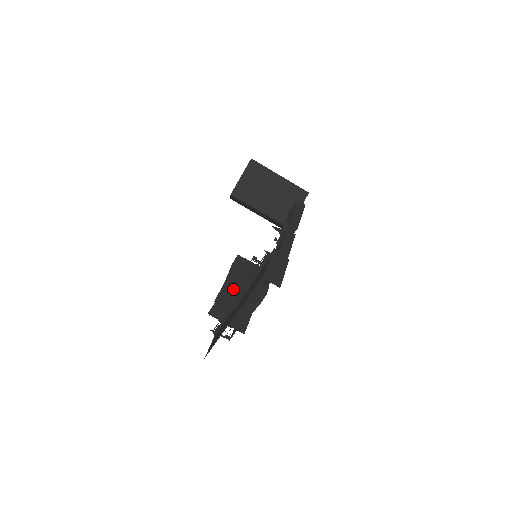
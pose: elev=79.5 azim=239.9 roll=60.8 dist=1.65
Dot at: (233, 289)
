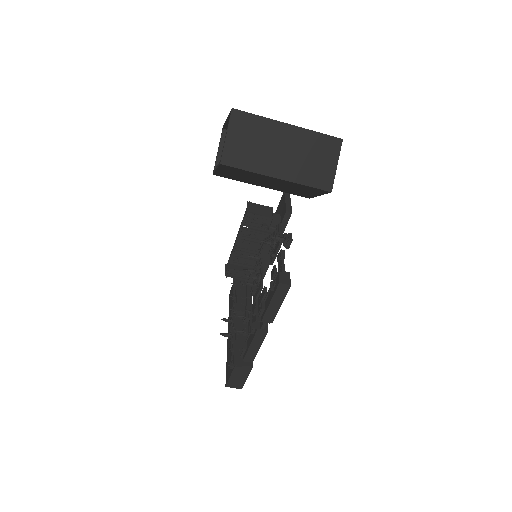
Dot at: (245, 250)
